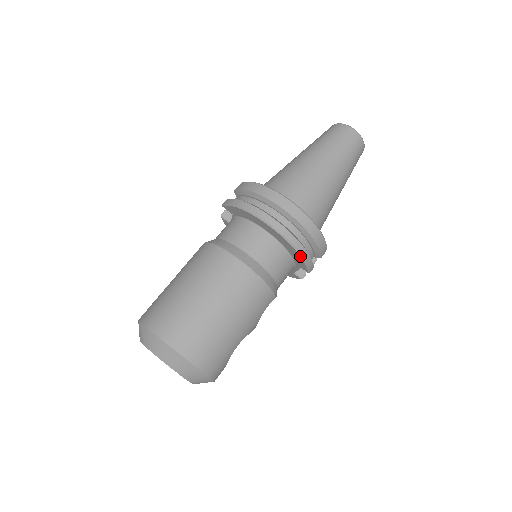
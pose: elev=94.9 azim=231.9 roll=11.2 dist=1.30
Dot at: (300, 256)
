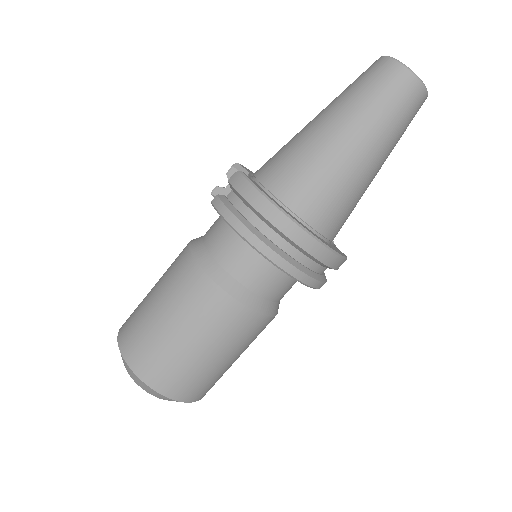
Dot at: (311, 287)
